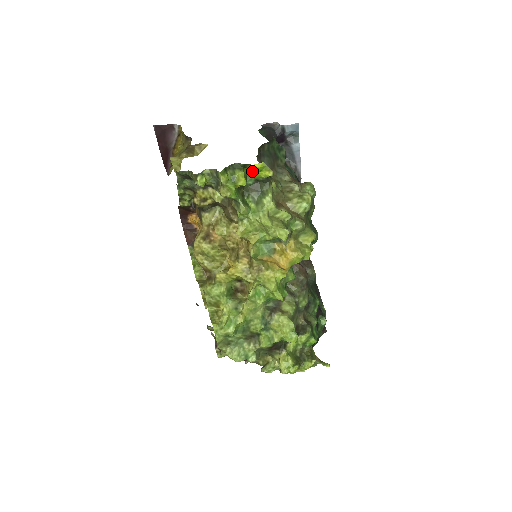
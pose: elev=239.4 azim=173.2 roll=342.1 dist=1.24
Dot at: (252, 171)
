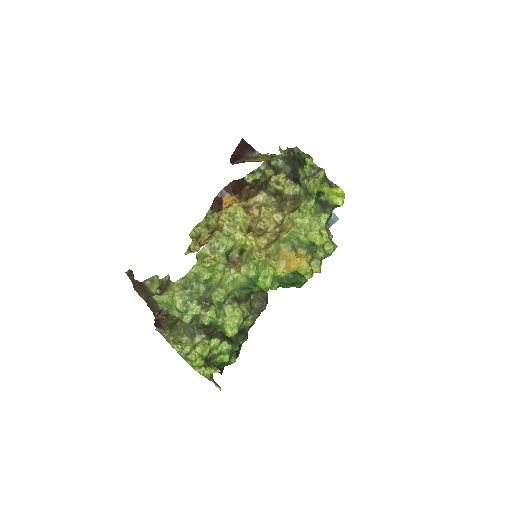
Dot at: (333, 192)
